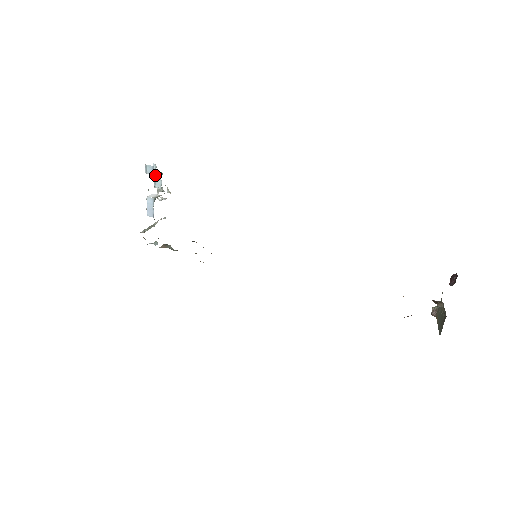
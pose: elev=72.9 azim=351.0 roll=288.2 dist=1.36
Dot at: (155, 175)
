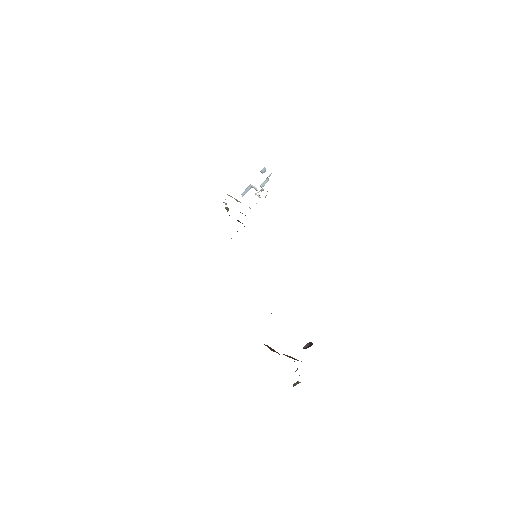
Dot at: (266, 179)
